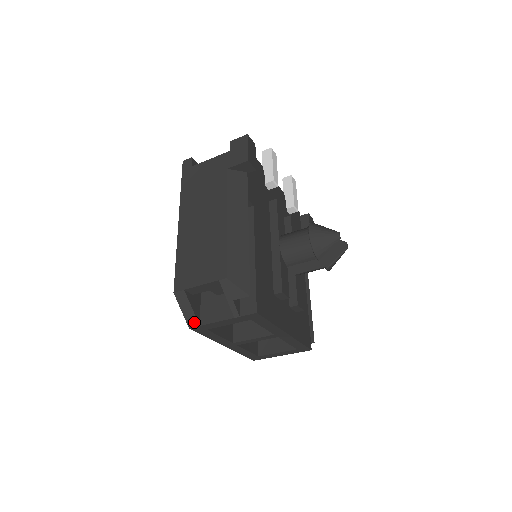
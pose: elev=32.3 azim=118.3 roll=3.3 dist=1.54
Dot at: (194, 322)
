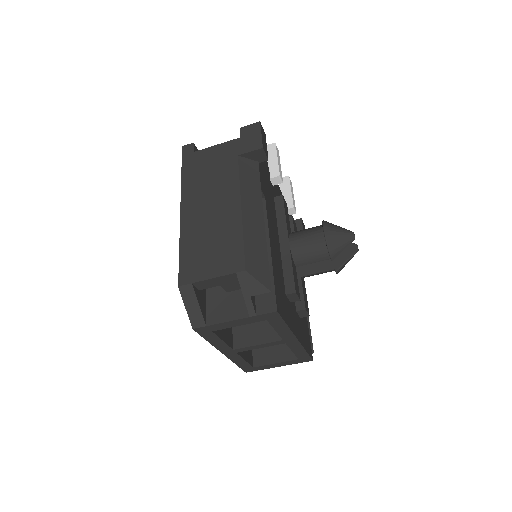
Dot at: (200, 322)
